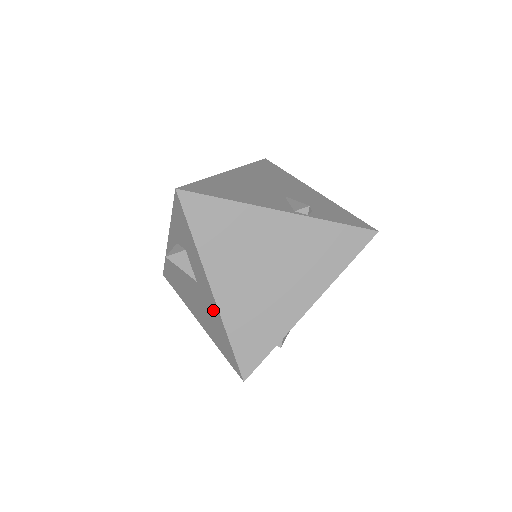
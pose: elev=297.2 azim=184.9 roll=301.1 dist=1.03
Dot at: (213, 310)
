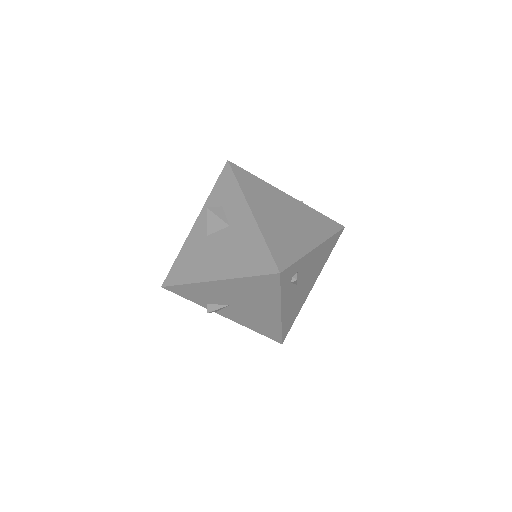
Dot at: (248, 232)
